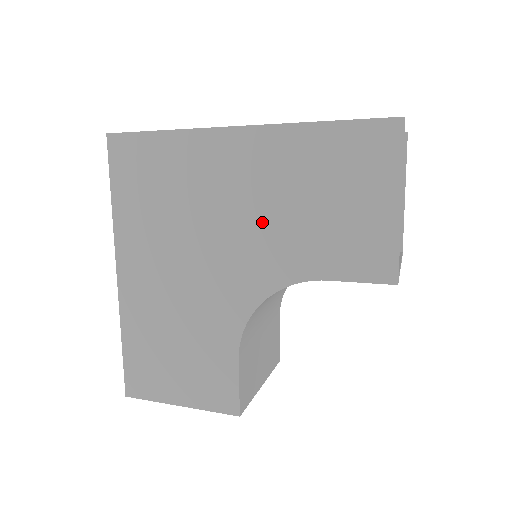
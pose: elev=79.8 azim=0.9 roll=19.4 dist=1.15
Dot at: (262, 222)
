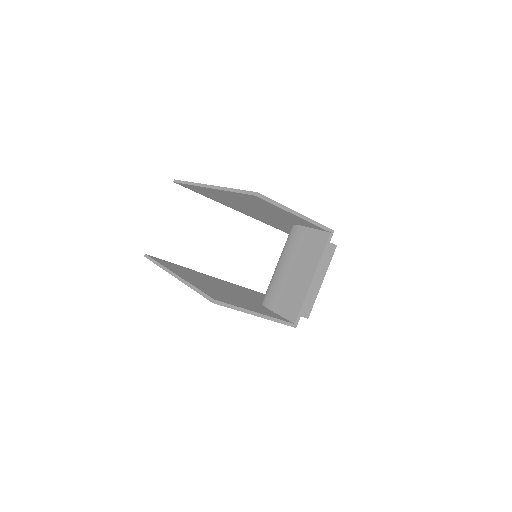
Dot at: occluded
